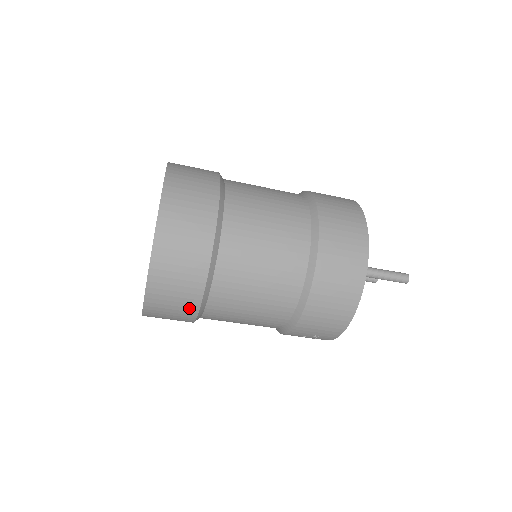
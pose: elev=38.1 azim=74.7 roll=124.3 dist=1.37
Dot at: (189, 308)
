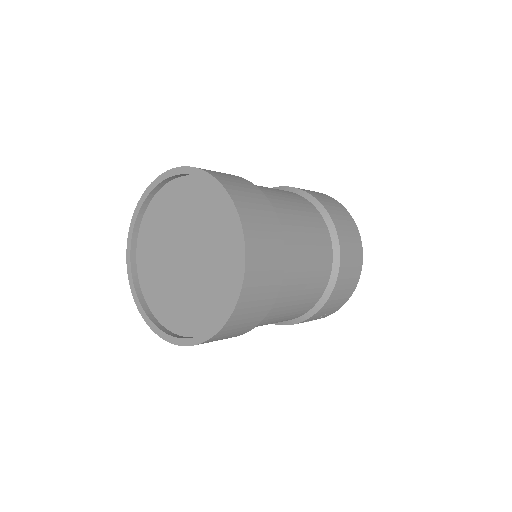
Dot at: (259, 317)
